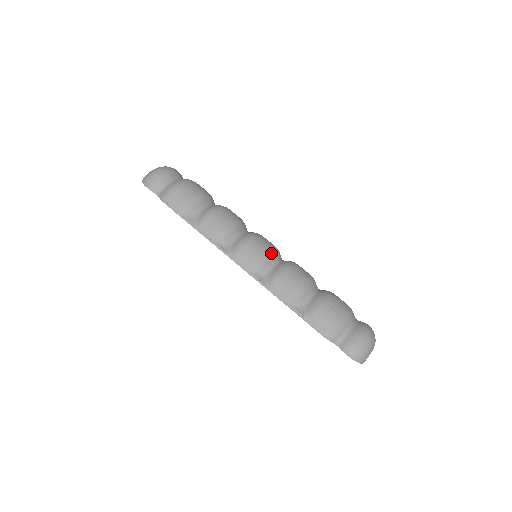
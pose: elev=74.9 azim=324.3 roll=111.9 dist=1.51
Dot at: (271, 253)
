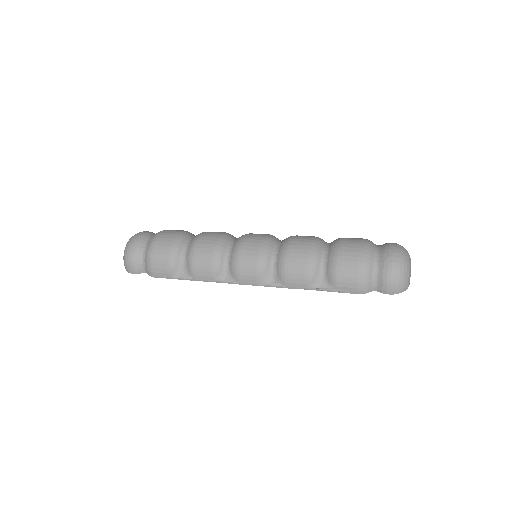
Dot at: (263, 254)
